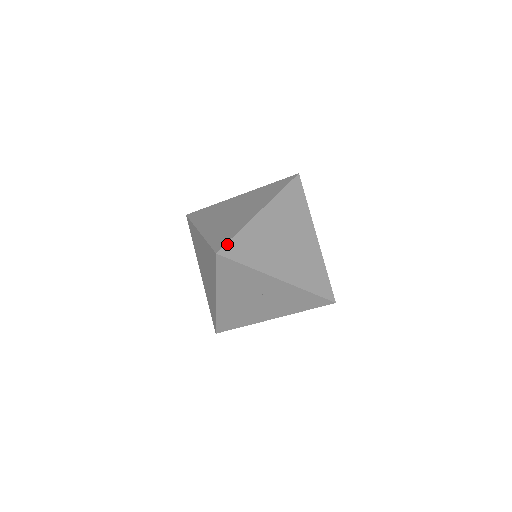
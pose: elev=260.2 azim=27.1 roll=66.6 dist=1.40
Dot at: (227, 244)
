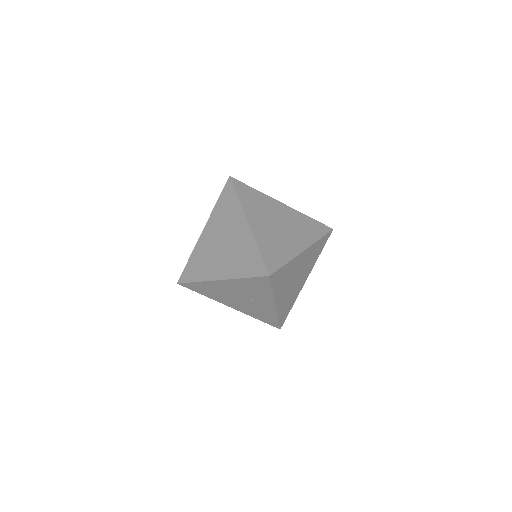
Dot at: (278, 270)
